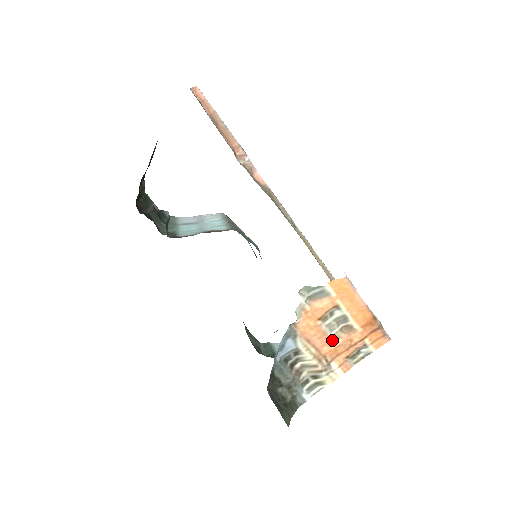
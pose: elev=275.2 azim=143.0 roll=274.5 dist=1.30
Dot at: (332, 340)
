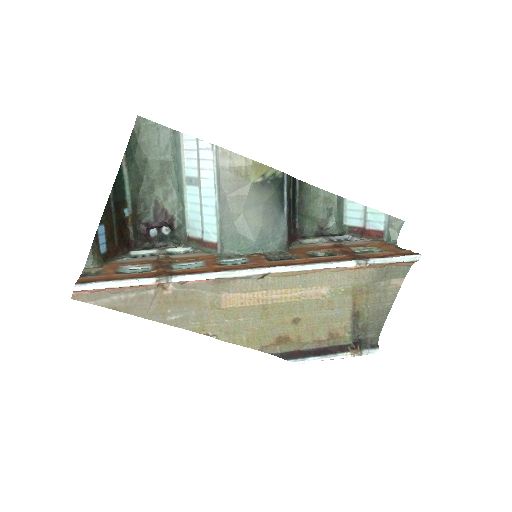
Dot at: occluded
